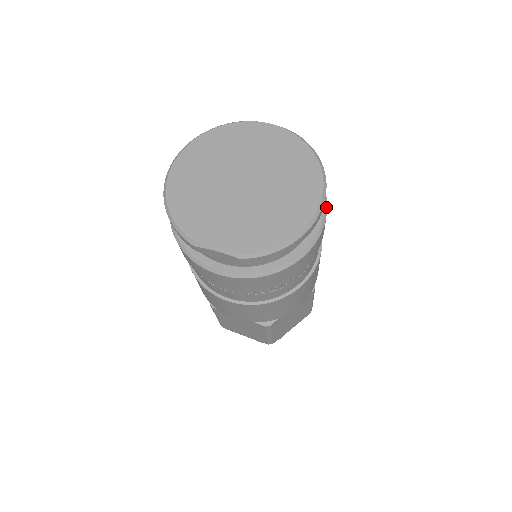
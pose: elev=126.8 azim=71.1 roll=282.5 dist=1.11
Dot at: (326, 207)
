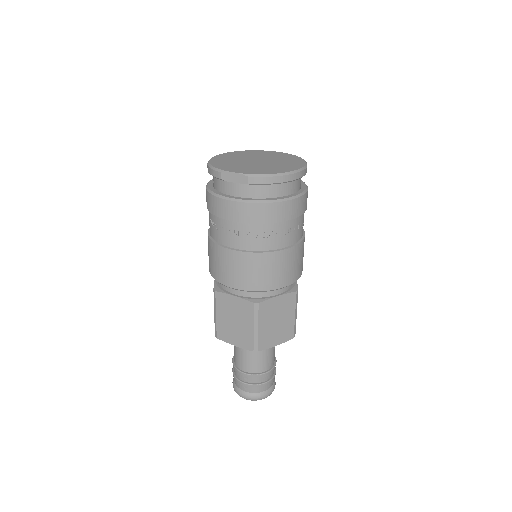
Dot at: (307, 189)
